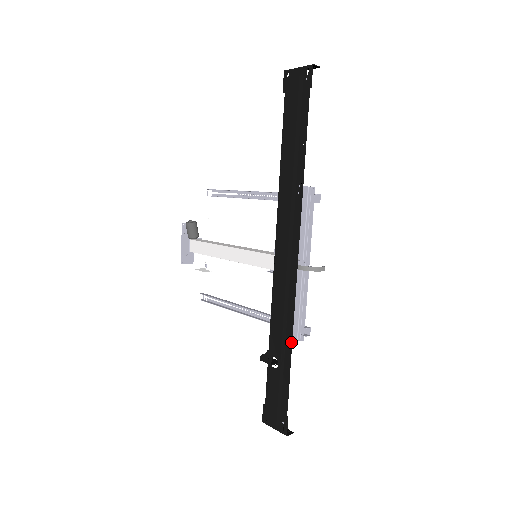
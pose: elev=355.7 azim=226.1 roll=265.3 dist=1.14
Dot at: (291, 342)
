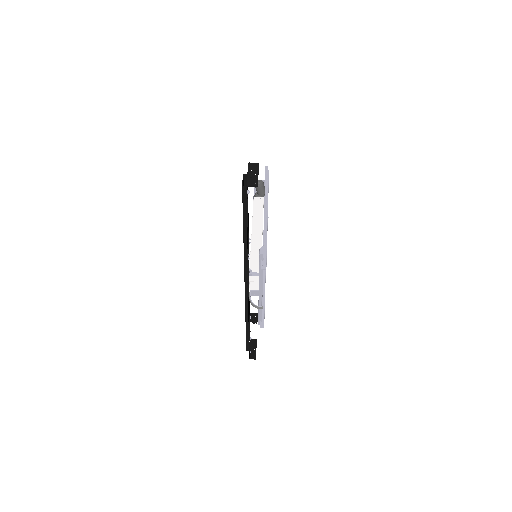
Dot at: (248, 326)
